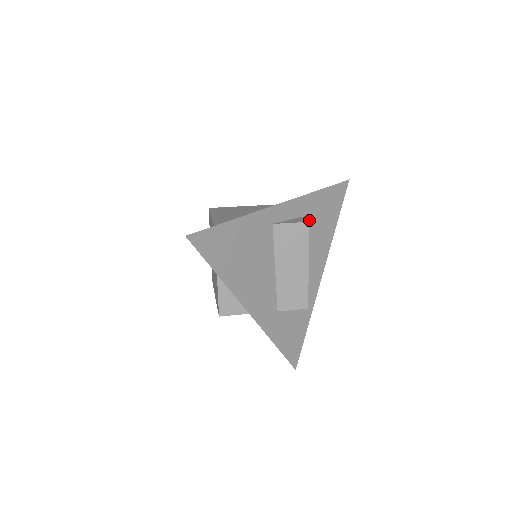
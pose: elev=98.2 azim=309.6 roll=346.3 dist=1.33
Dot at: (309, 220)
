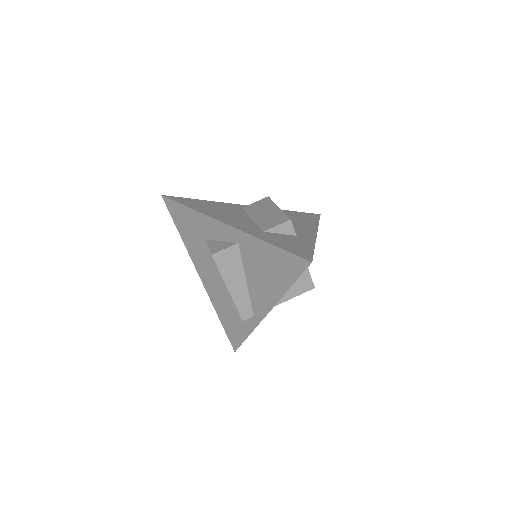
Dot at: occluded
